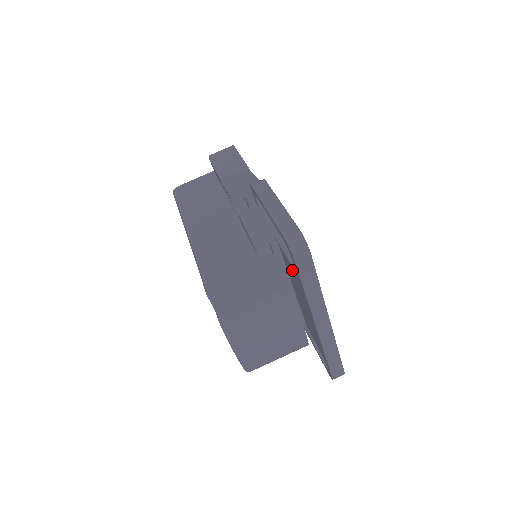
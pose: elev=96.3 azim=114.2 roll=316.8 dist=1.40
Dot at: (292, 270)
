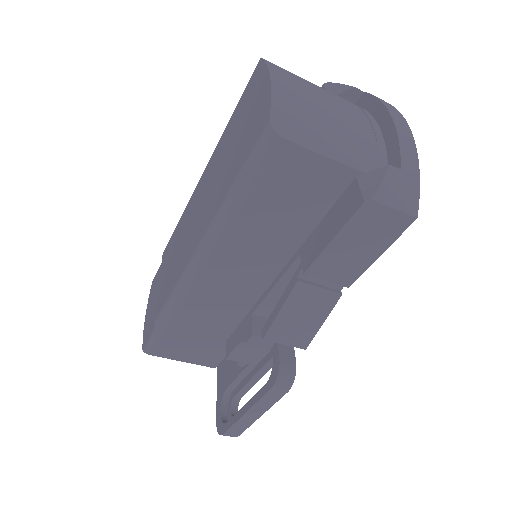
Dot at: (228, 376)
